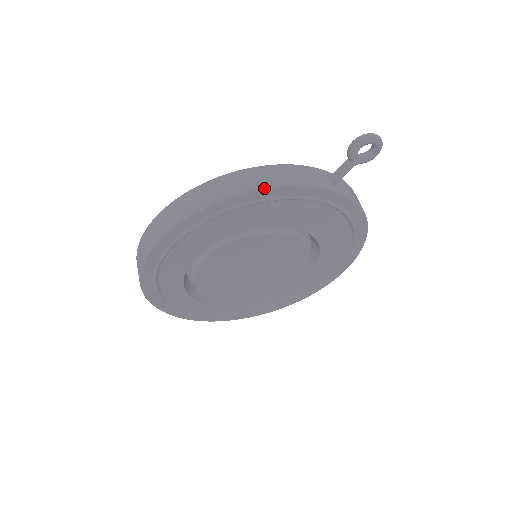
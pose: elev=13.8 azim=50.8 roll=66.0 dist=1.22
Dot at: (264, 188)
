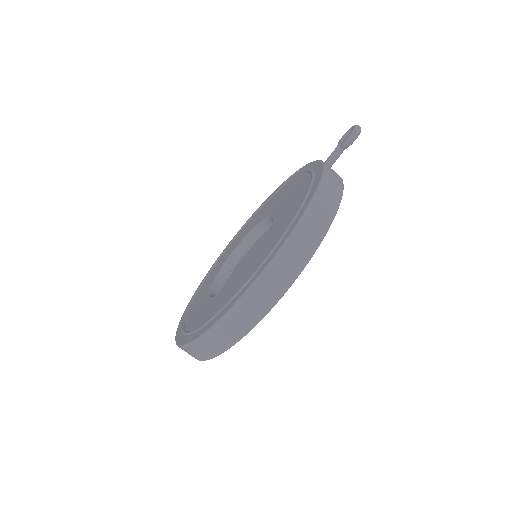
Dot at: occluded
